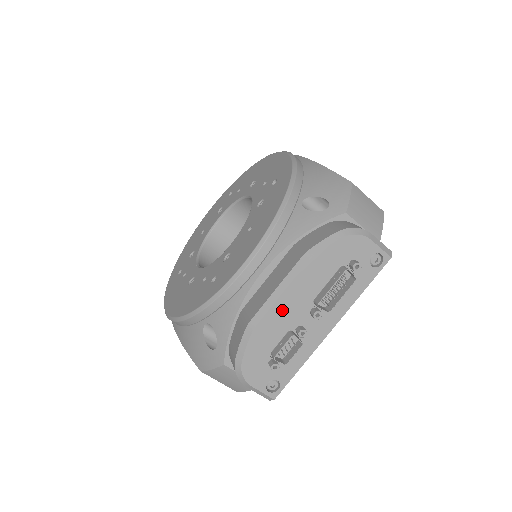
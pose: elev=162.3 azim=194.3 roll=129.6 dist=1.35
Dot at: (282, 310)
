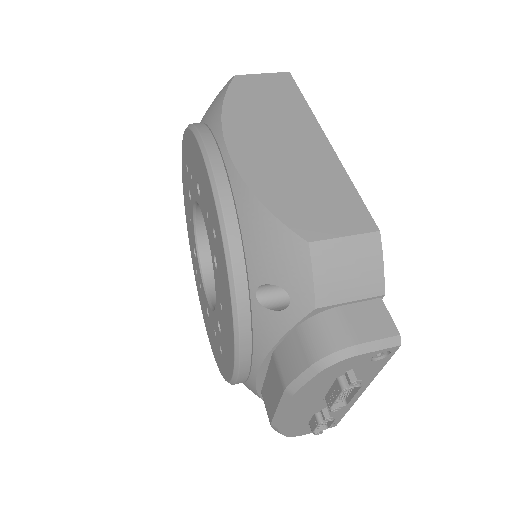
Dot at: (295, 415)
